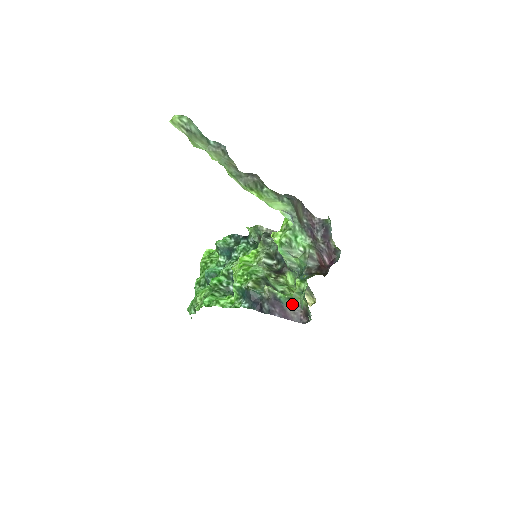
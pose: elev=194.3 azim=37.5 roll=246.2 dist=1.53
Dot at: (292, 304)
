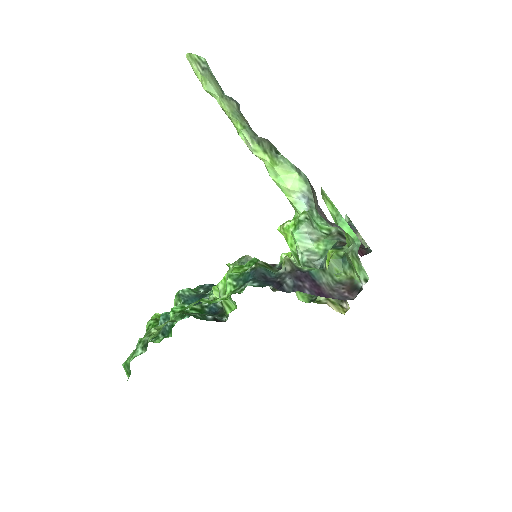
Dot at: (328, 278)
